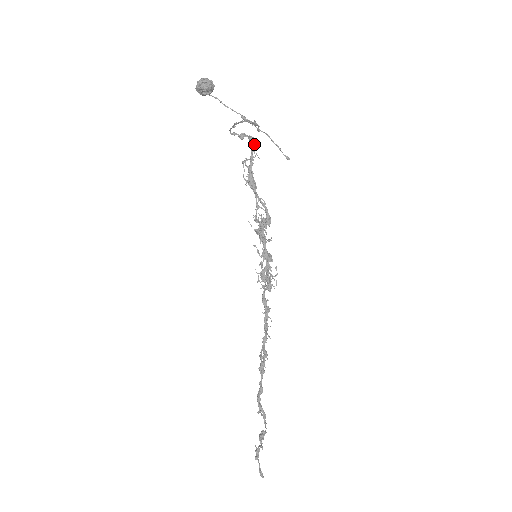
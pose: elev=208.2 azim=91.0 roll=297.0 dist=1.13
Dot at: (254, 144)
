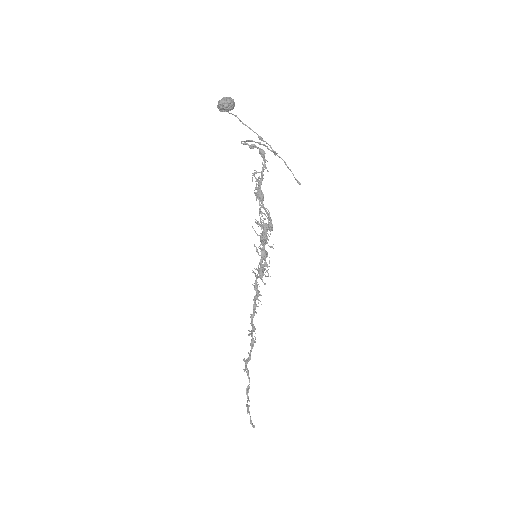
Dot at: occluded
